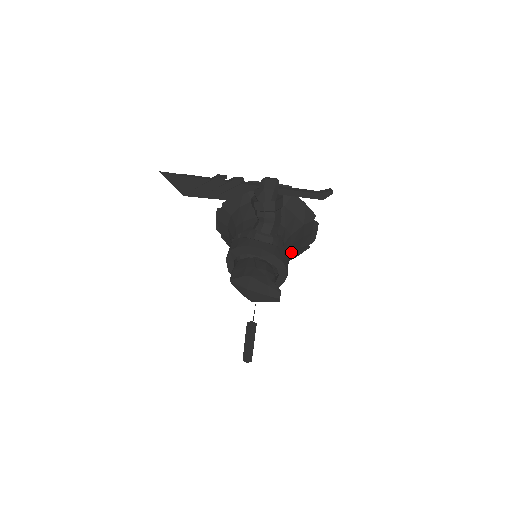
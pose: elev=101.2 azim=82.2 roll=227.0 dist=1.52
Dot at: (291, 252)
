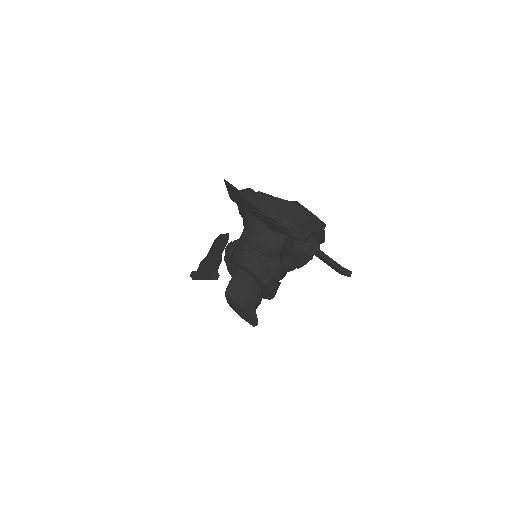
Dot at: occluded
